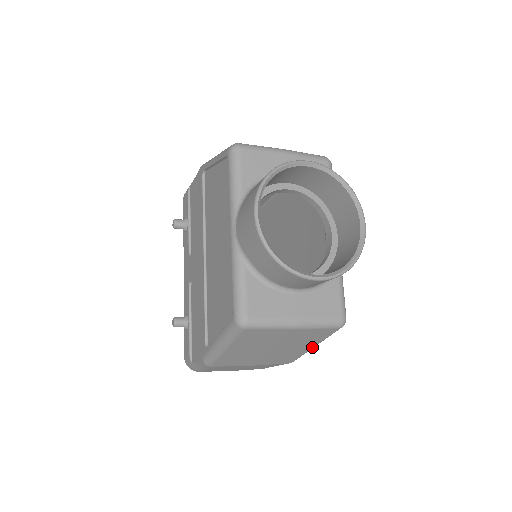
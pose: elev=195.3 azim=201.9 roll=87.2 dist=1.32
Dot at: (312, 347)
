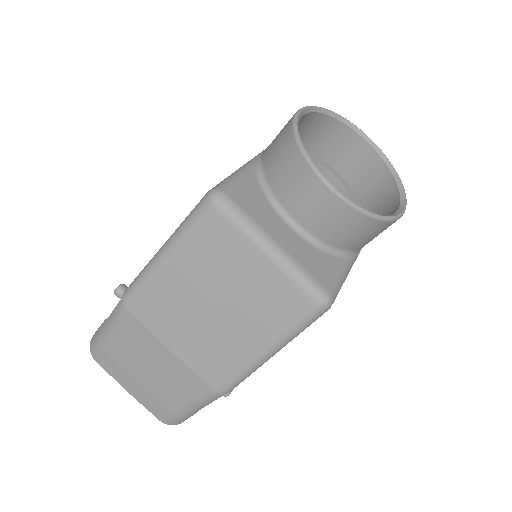
Dot at: (263, 351)
